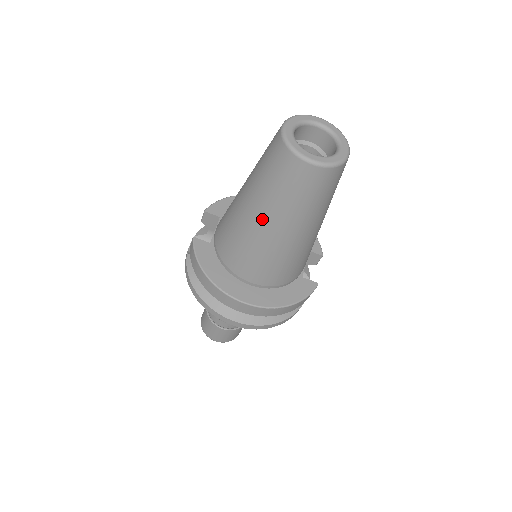
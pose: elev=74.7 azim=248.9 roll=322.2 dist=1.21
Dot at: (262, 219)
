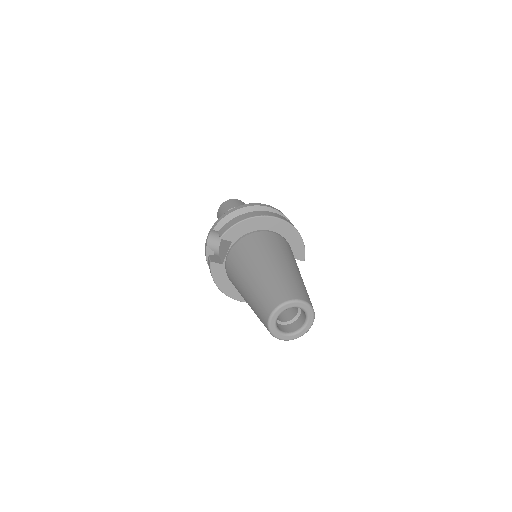
Dot at: occluded
